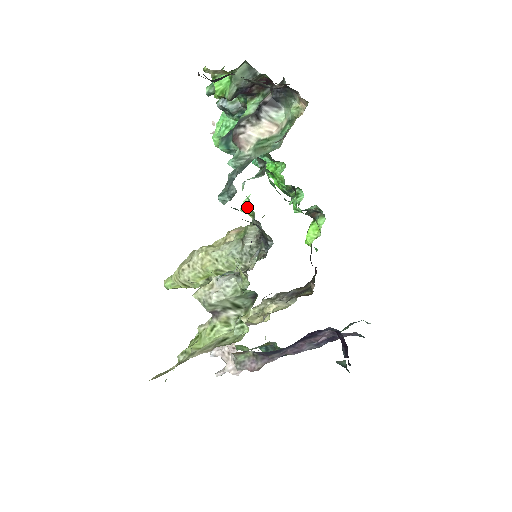
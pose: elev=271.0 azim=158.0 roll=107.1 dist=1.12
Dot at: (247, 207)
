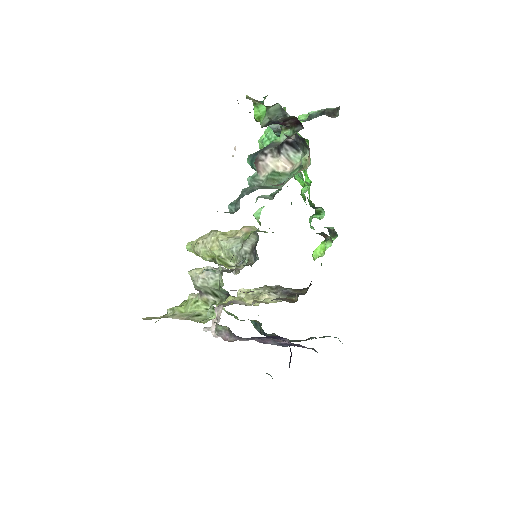
Dot at: (258, 216)
